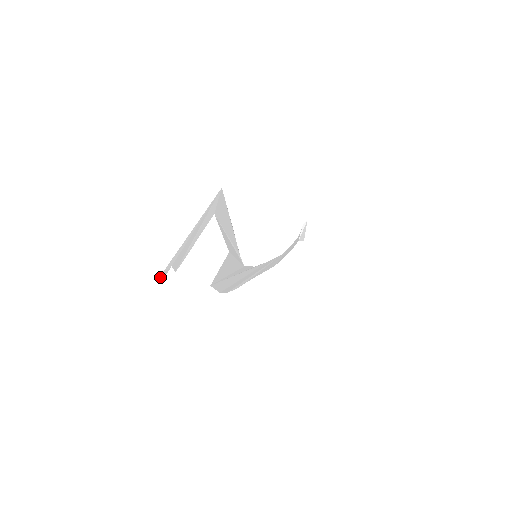
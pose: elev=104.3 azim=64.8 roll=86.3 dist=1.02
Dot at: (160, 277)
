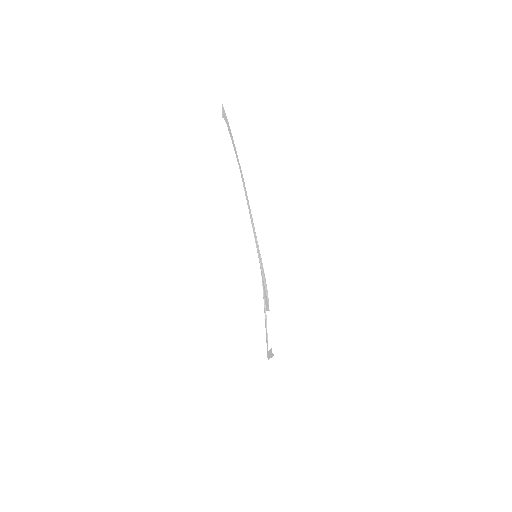
Dot at: (273, 355)
